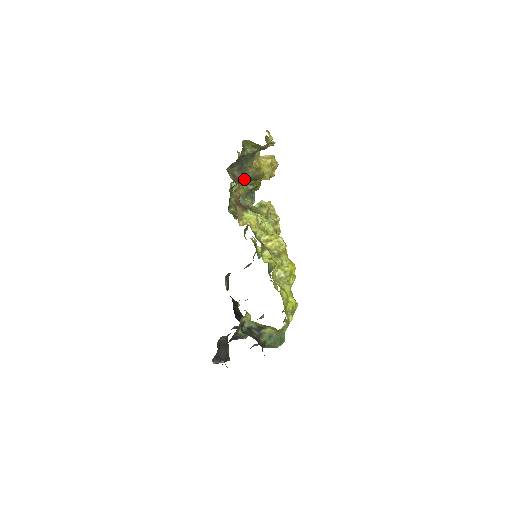
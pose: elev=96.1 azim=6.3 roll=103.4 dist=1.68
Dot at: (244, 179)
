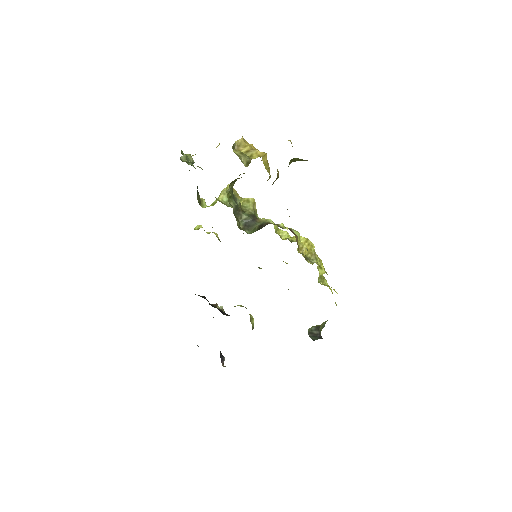
Dot at: occluded
